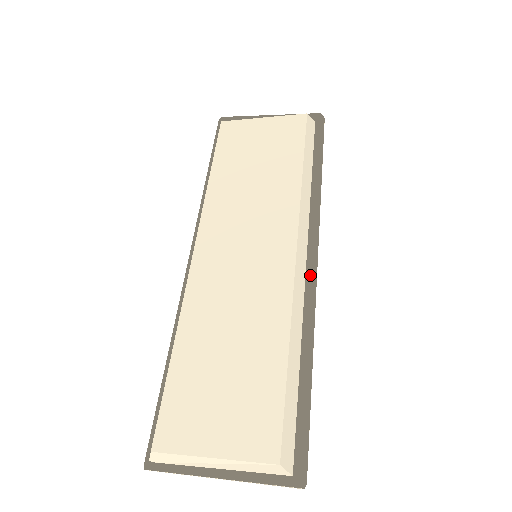
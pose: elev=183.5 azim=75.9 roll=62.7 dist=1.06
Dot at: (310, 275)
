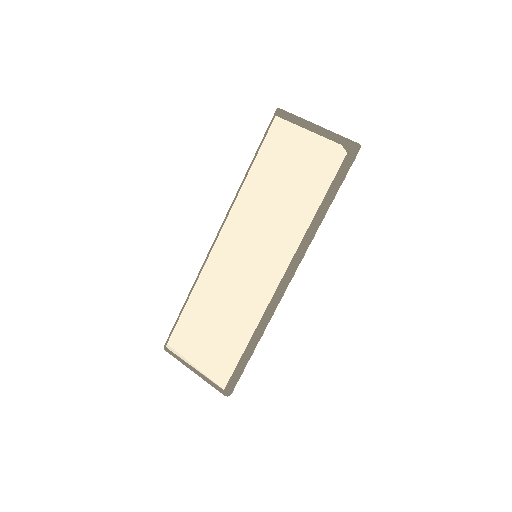
Dot at: (279, 290)
